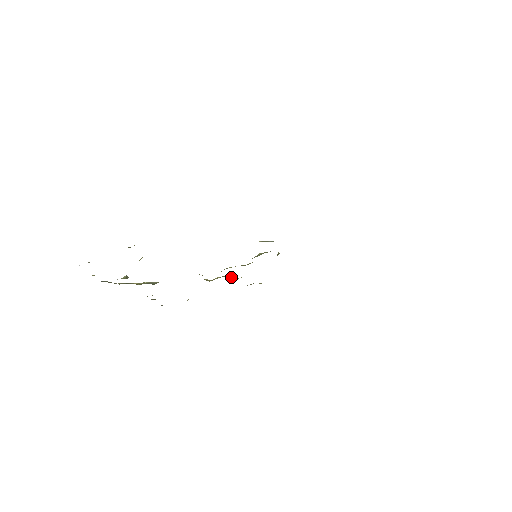
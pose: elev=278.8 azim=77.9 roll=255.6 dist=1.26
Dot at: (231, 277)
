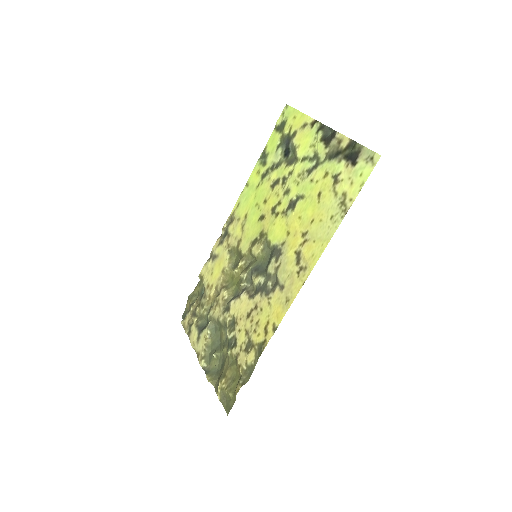
Dot at: (231, 260)
